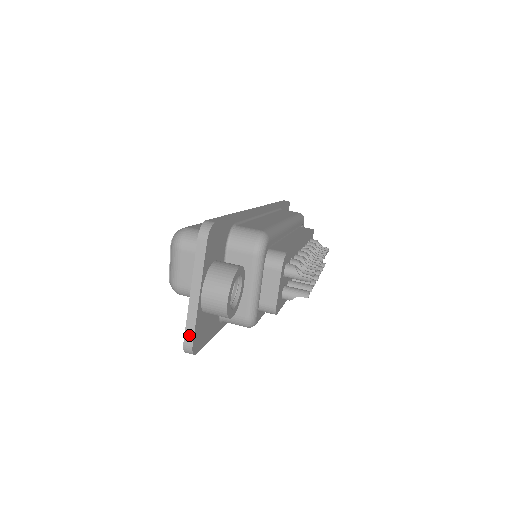
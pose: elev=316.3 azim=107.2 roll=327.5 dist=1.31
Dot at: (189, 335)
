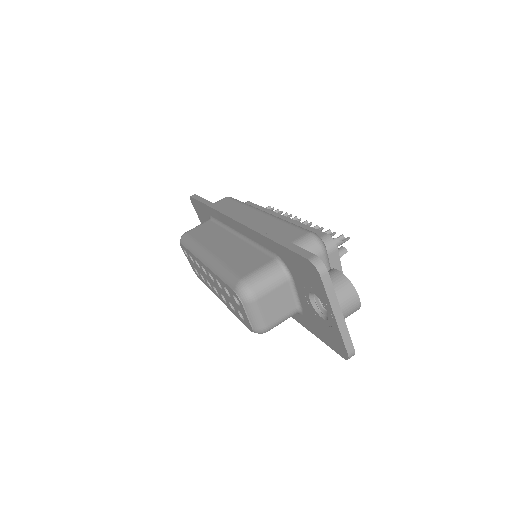
Dot at: (349, 346)
